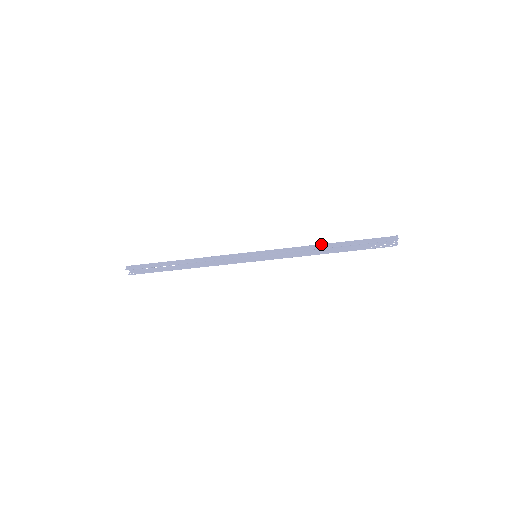
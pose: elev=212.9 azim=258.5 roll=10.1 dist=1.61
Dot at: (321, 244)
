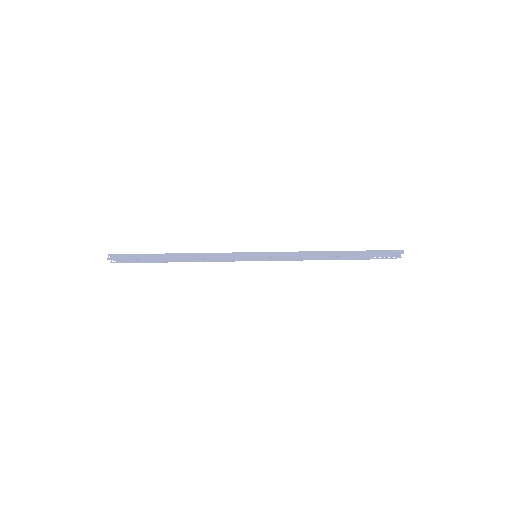
Dot at: (326, 251)
